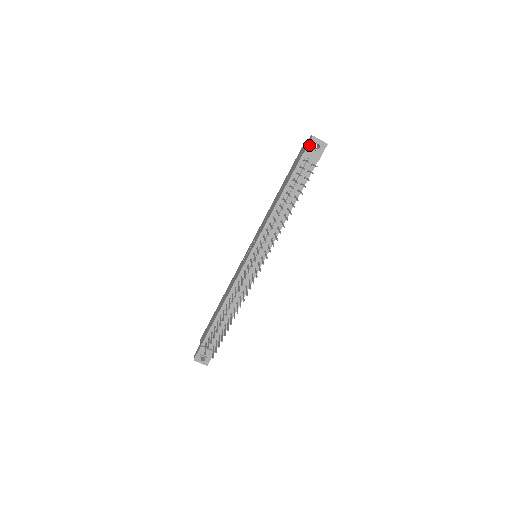
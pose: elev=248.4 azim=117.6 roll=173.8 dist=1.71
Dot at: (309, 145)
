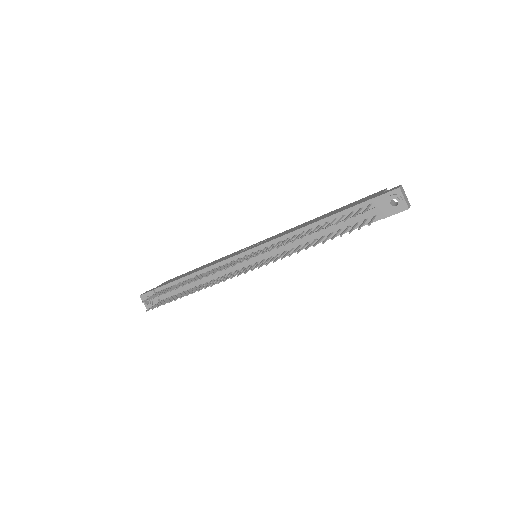
Dot at: (387, 194)
